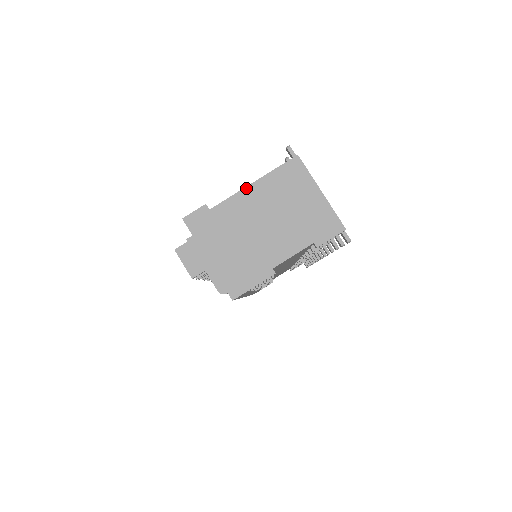
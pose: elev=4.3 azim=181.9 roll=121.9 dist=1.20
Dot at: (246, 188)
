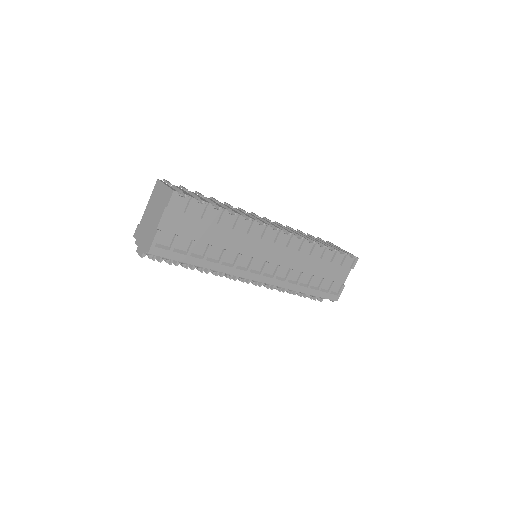
Dot at: (146, 207)
